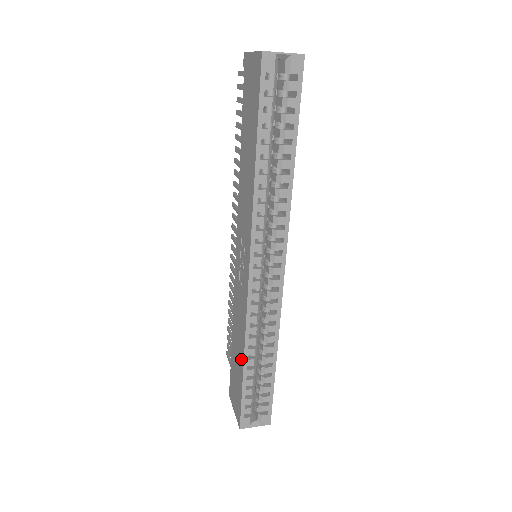
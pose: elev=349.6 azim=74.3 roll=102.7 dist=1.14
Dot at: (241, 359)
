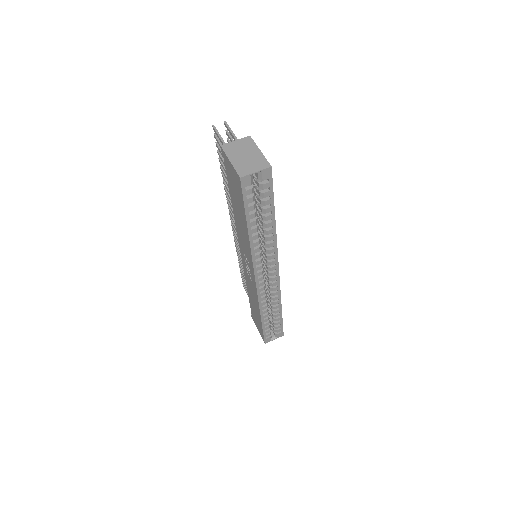
Dot at: (258, 314)
